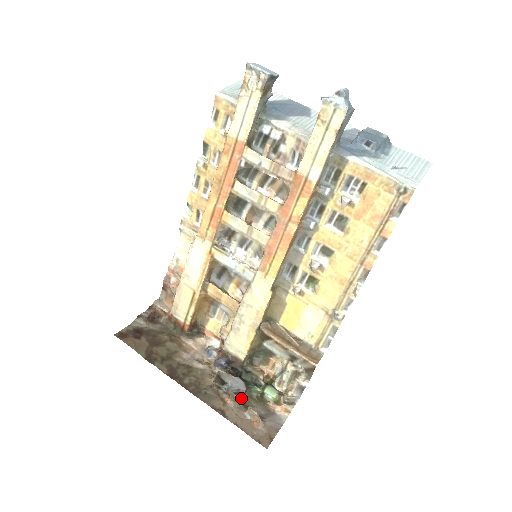
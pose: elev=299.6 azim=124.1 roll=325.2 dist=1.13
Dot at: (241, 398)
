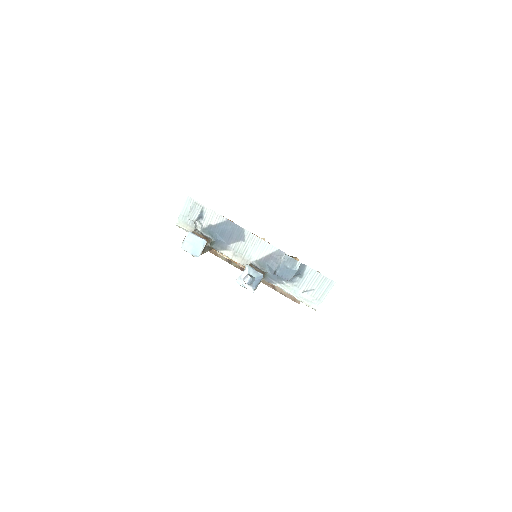
Dot at: occluded
